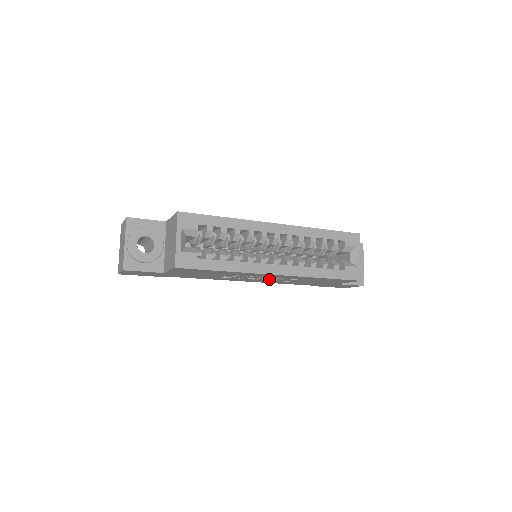
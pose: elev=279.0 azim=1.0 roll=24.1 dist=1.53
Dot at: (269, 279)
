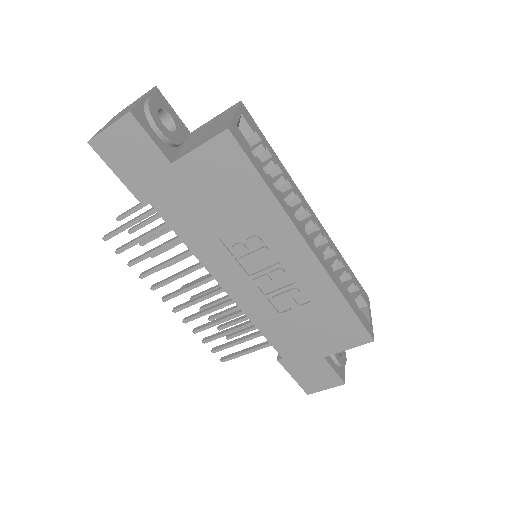
Dot at: (262, 291)
